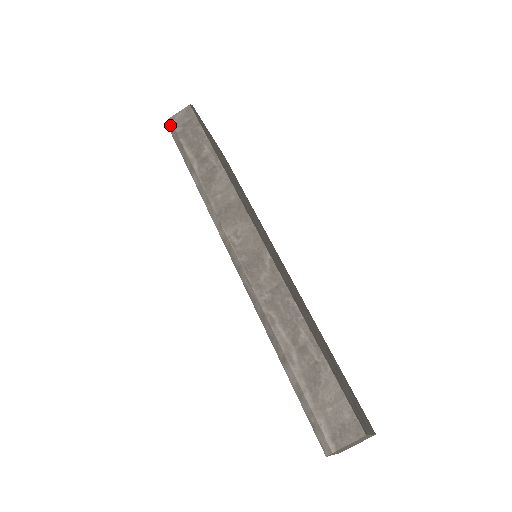
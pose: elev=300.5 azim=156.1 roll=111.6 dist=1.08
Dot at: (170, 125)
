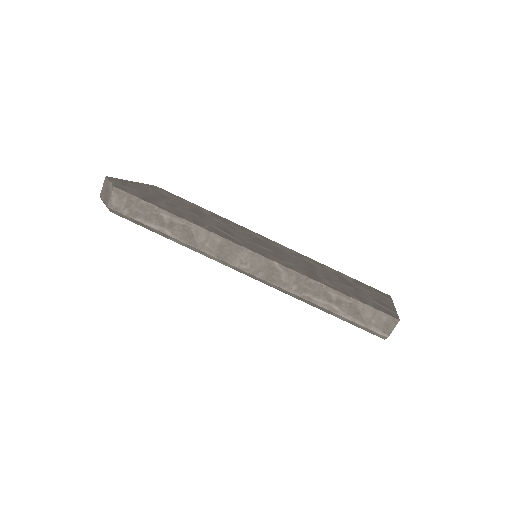
Dot at: (113, 211)
